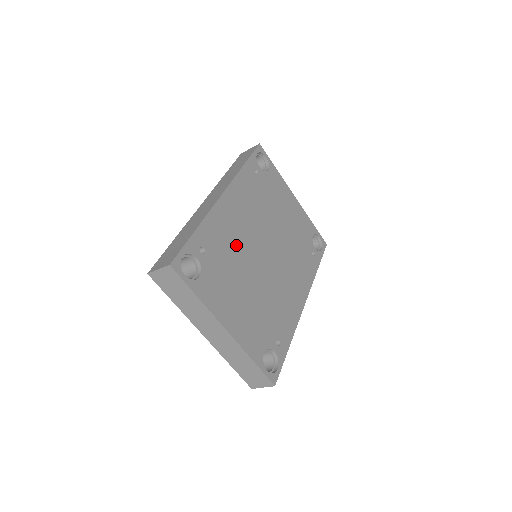
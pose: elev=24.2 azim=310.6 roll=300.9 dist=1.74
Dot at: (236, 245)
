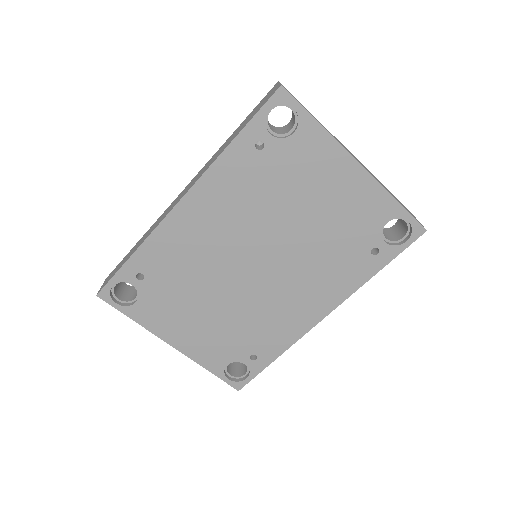
Dot at: (197, 263)
